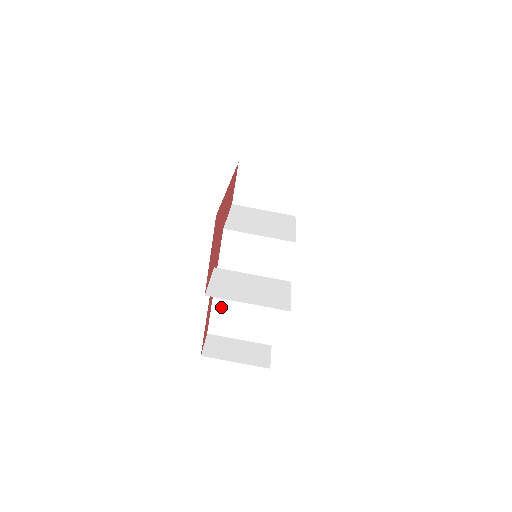
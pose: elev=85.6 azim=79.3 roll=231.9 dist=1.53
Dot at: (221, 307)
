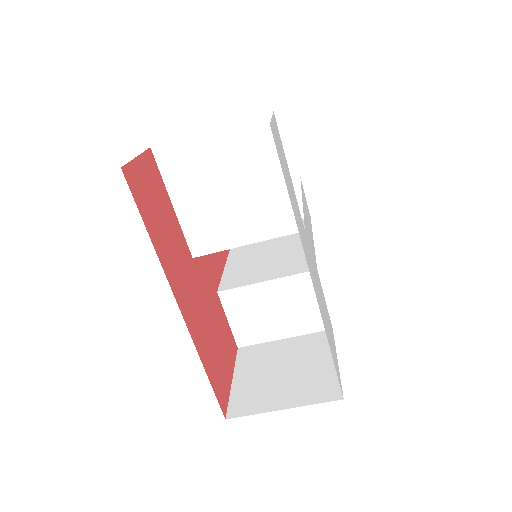
Dot at: occluded
